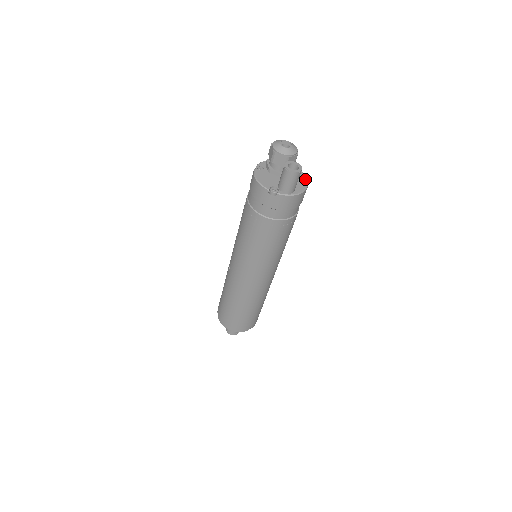
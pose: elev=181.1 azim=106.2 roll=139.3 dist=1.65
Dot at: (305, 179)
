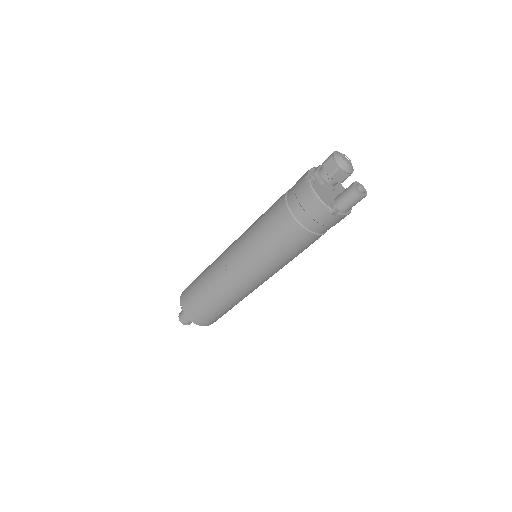
Dot at: occluded
